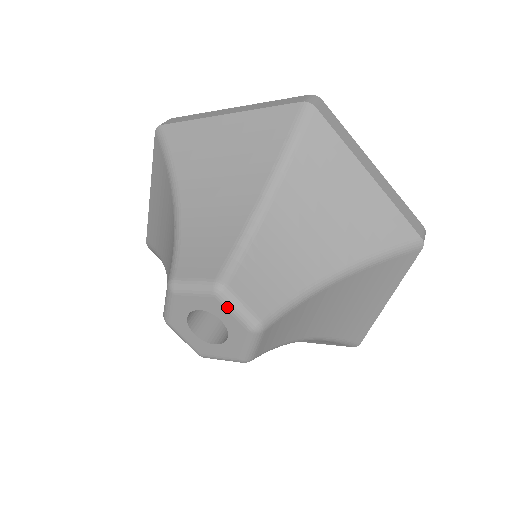
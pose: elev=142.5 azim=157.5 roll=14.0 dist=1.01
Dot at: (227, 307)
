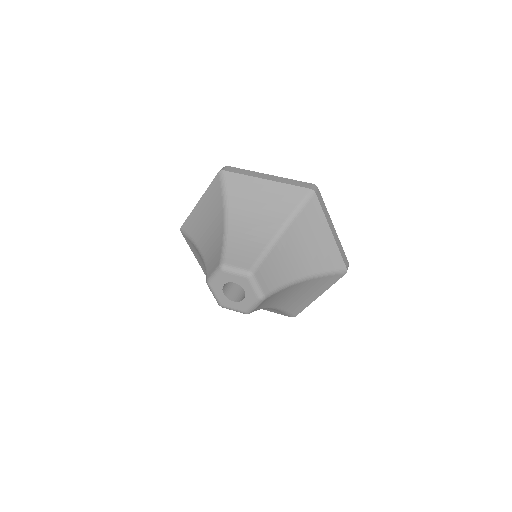
Dot at: (251, 285)
